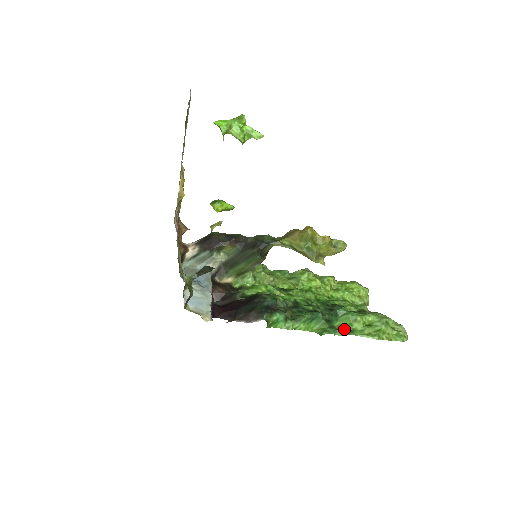
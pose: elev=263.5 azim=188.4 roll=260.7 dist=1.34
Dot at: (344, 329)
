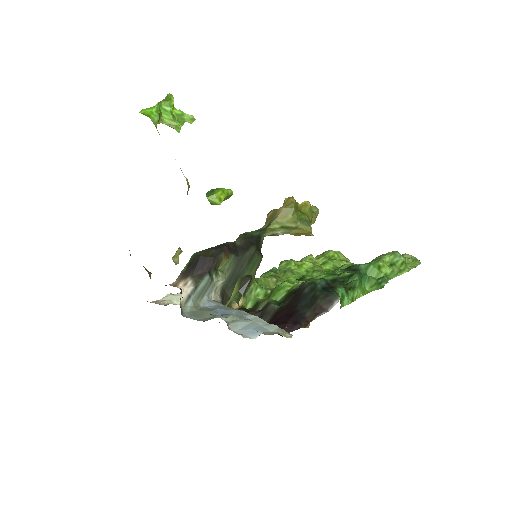
Dot at: occluded
